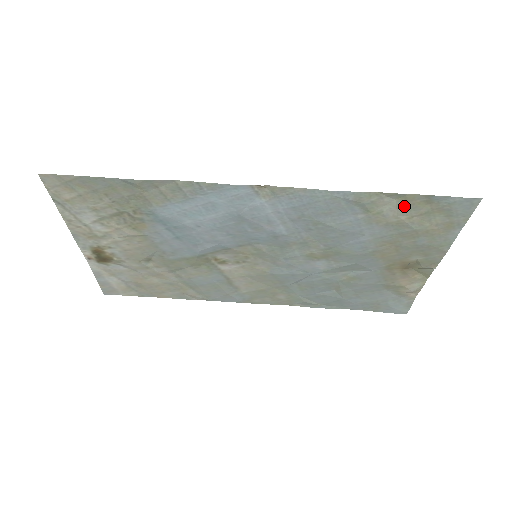
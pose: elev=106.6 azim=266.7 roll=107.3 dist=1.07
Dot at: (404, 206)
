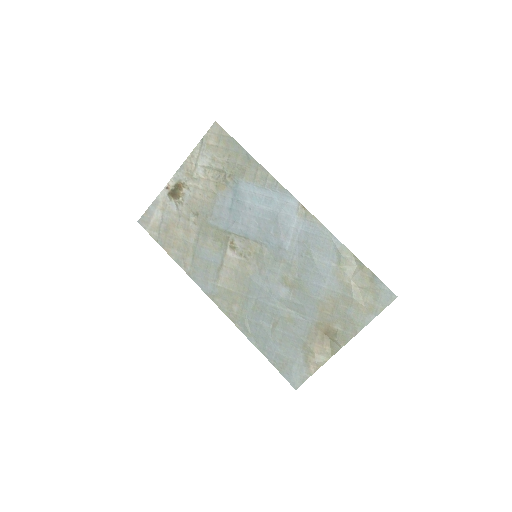
Dot at: (358, 274)
